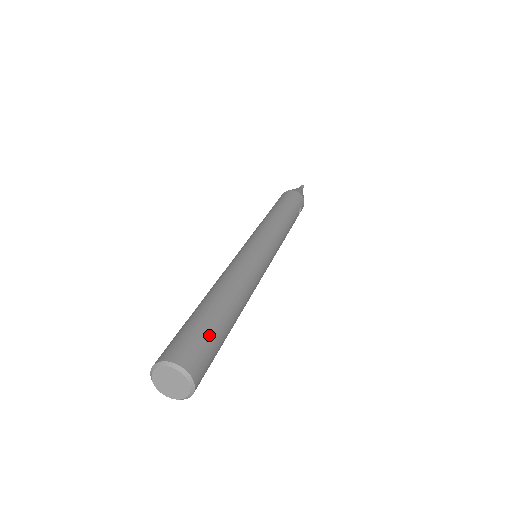
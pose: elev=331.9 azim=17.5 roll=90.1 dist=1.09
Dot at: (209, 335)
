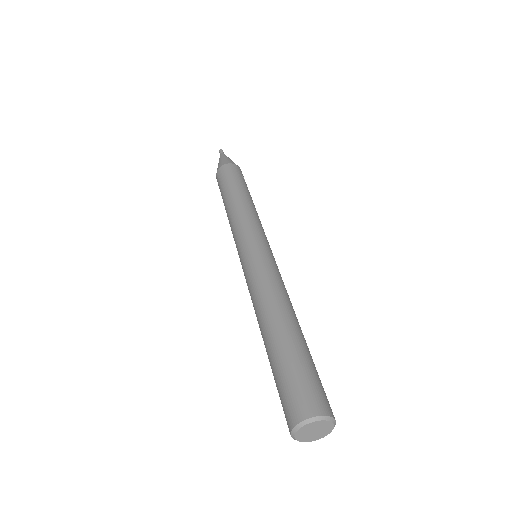
Dot at: (304, 368)
